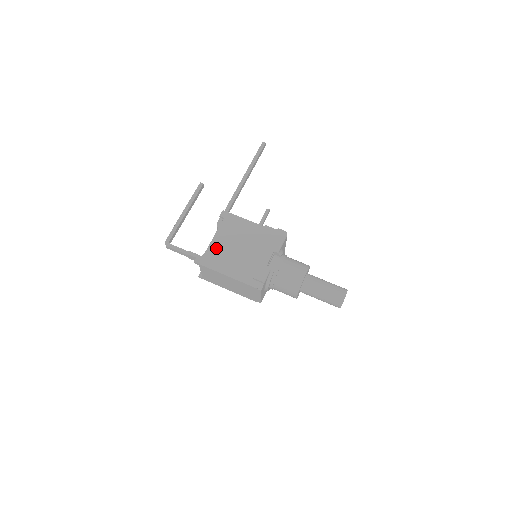
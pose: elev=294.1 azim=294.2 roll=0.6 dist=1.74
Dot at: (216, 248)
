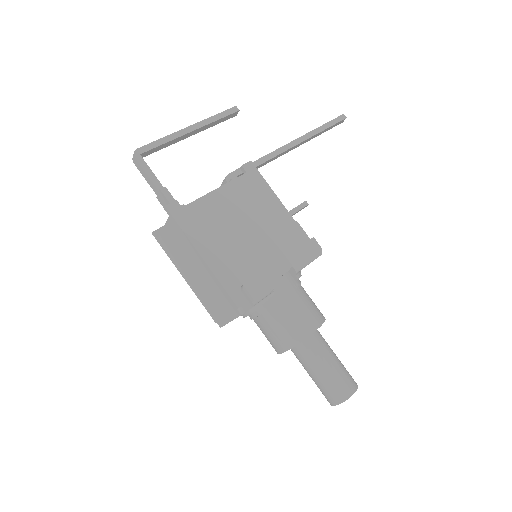
Dot at: (211, 207)
